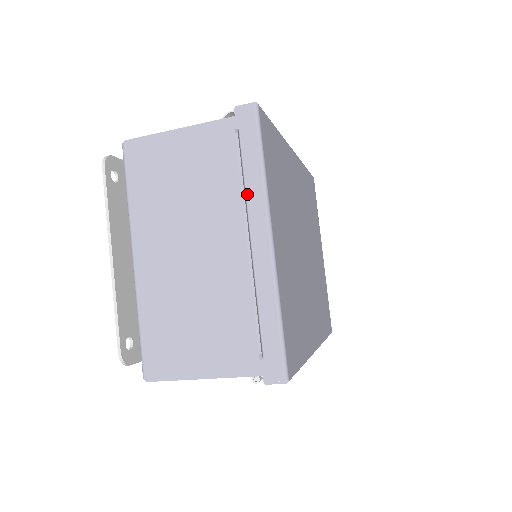
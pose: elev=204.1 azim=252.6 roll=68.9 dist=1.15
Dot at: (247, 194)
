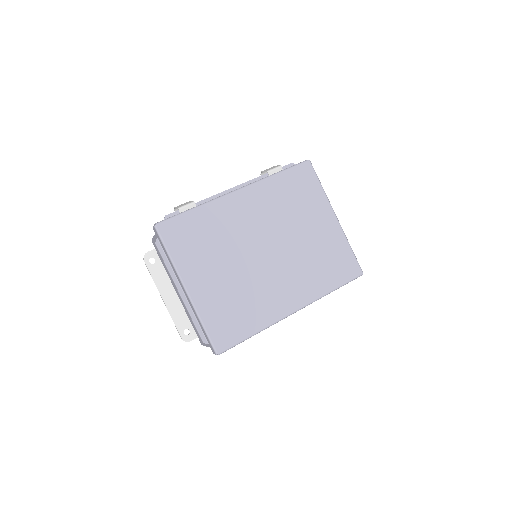
Dot at: (173, 269)
